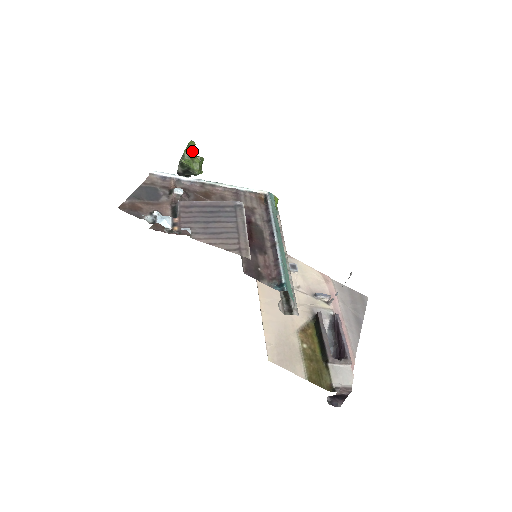
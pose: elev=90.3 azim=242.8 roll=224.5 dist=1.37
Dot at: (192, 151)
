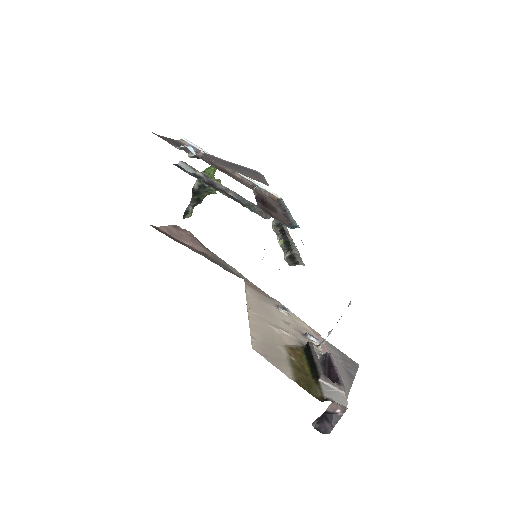
Dot at: (213, 171)
